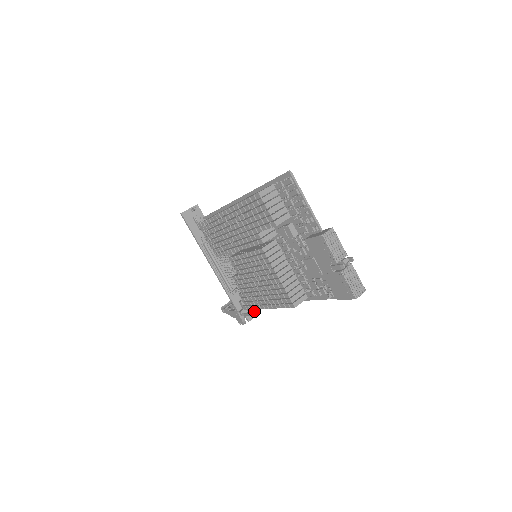
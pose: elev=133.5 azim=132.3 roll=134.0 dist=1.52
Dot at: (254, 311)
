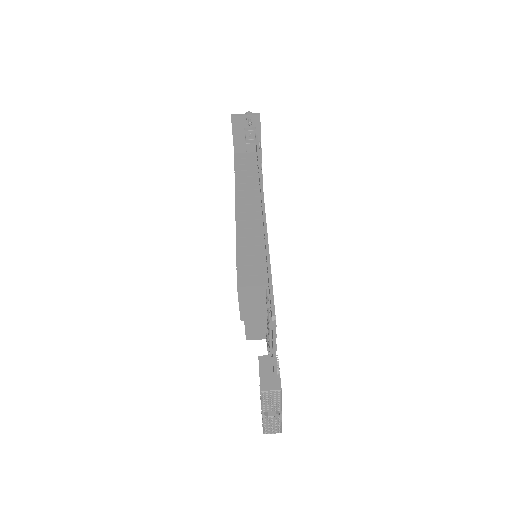
Dot at: occluded
